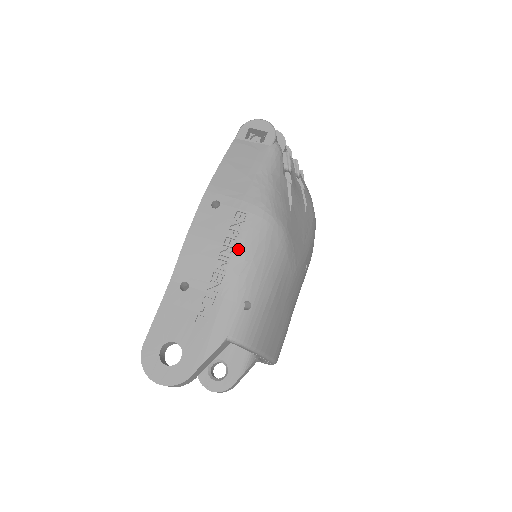
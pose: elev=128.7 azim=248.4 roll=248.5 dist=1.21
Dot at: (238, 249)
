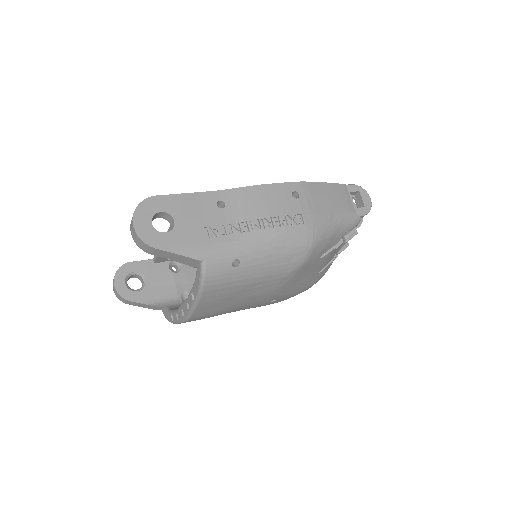
Dot at: (275, 231)
